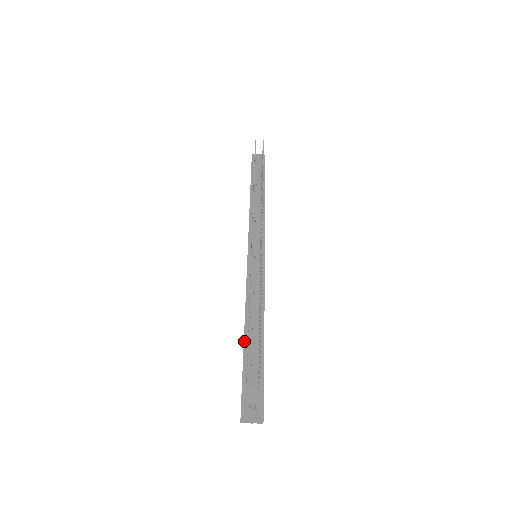
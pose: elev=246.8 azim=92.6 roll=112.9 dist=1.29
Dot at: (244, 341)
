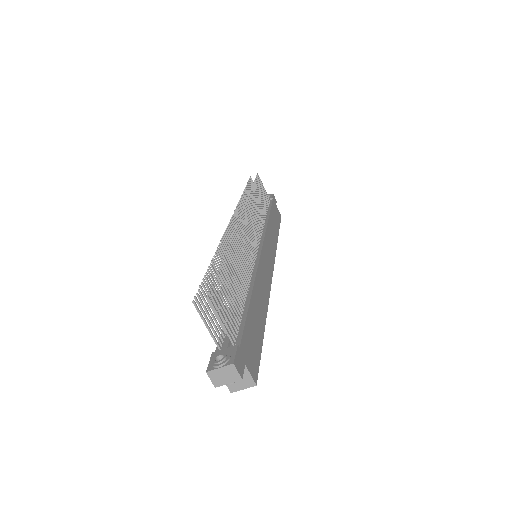
Dot at: occluded
